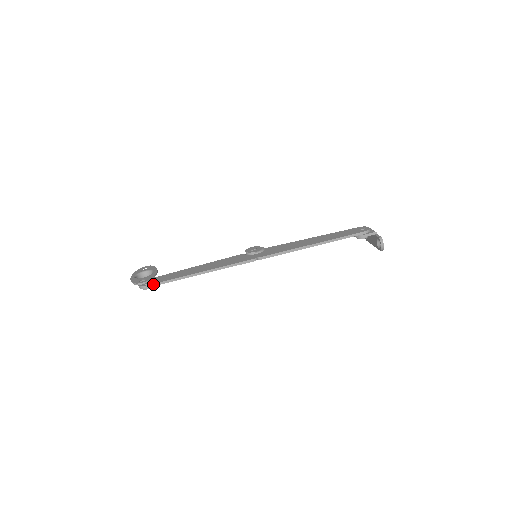
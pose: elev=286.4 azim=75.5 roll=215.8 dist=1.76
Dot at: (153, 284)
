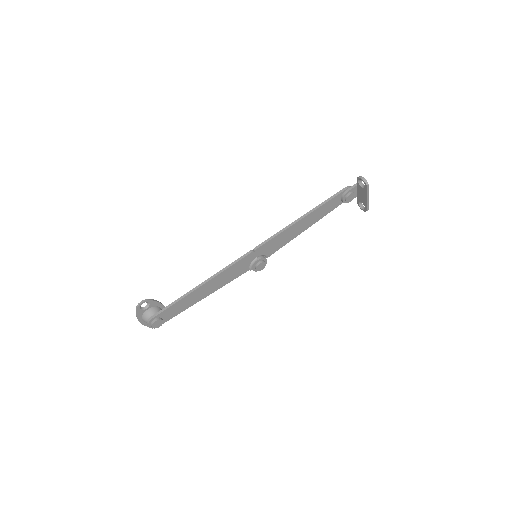
Dot at: (159, 312)
